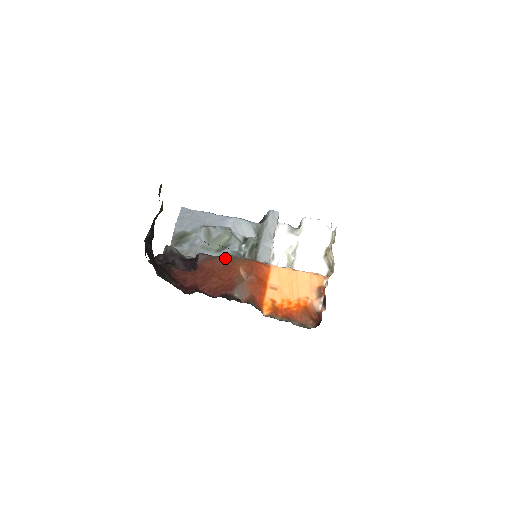
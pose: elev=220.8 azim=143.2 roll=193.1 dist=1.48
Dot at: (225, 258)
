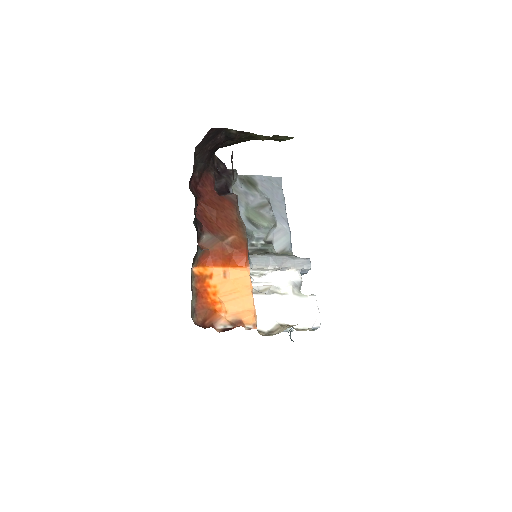
Dot at: (240, 219)
